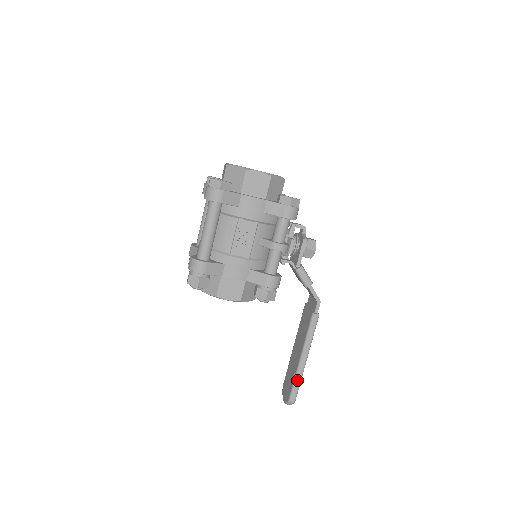
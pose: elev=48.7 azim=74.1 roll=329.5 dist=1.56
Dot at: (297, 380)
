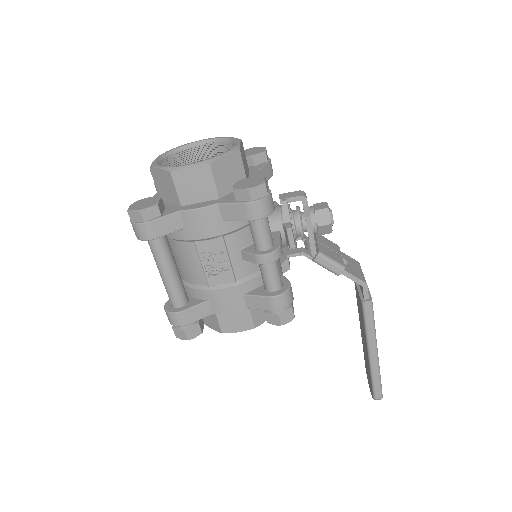
Dot at: (374, 377)
